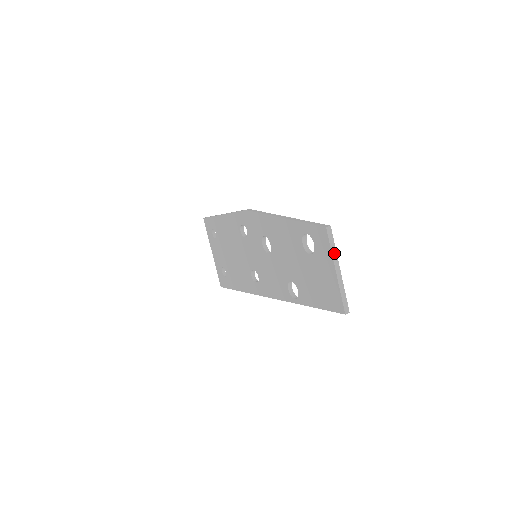
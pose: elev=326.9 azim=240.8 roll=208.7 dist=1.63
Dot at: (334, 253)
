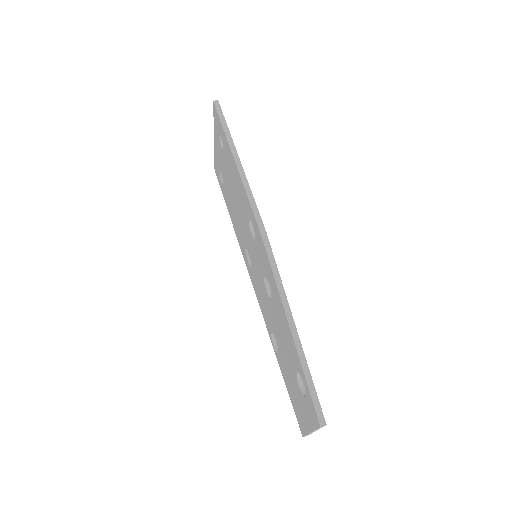
Dot at: (317, 429)
